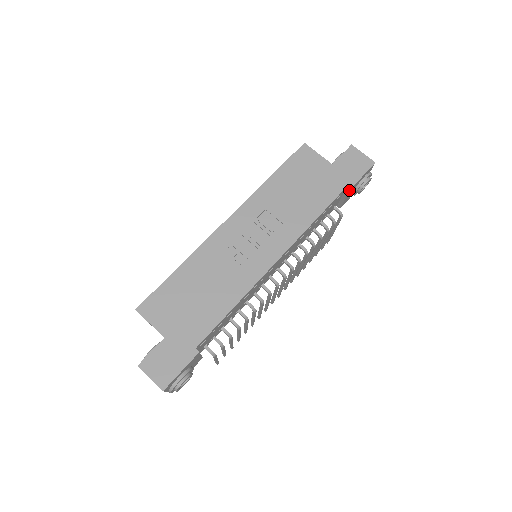
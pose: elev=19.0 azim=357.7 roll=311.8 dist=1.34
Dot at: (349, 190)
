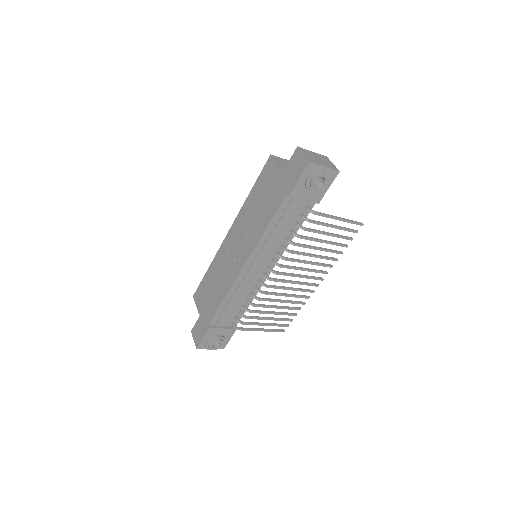
Dot at: (288, 196)
